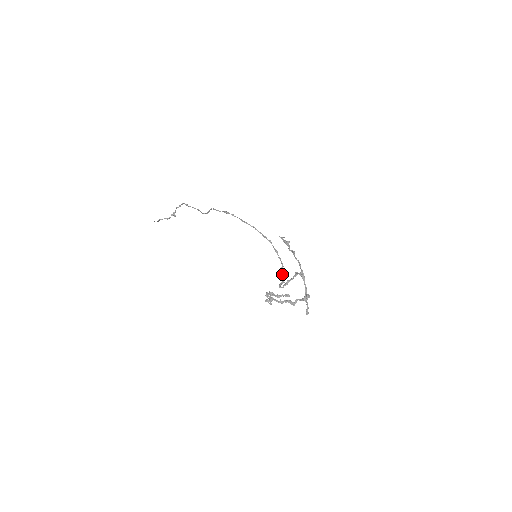
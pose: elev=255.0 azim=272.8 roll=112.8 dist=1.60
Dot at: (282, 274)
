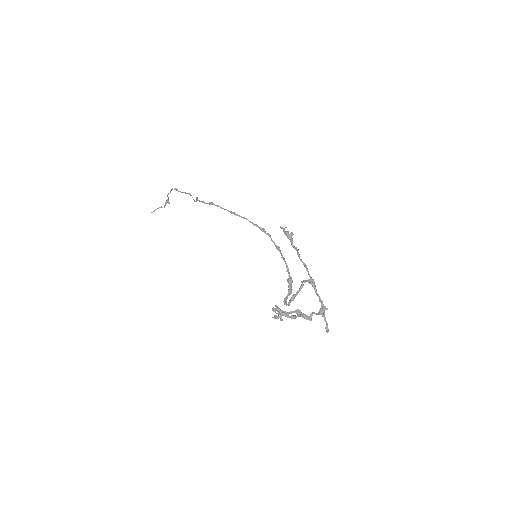
Dot at: occluded
